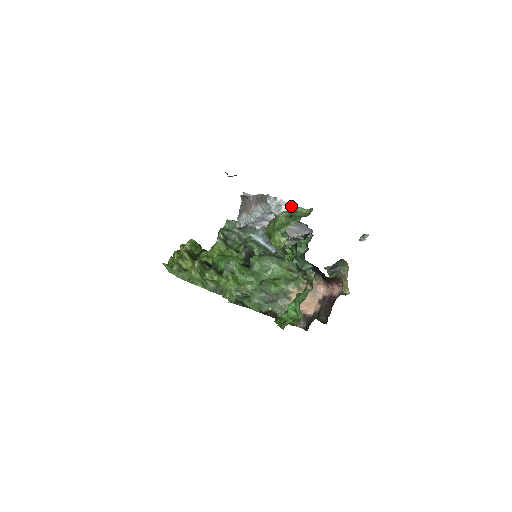
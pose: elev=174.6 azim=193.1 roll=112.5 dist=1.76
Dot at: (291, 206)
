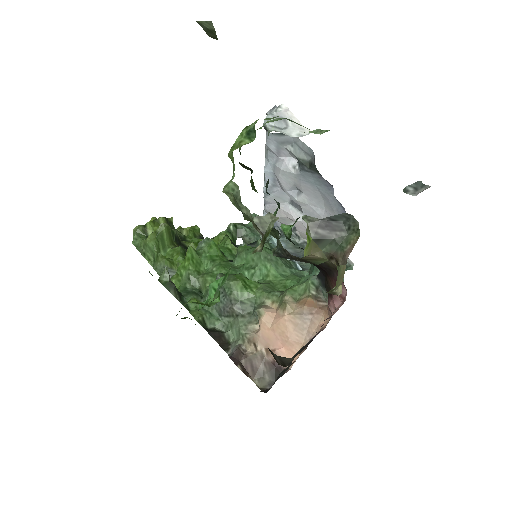
Dot at: (306, 132)
